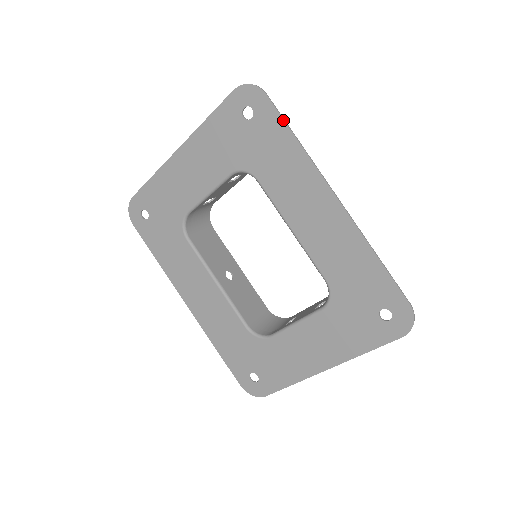
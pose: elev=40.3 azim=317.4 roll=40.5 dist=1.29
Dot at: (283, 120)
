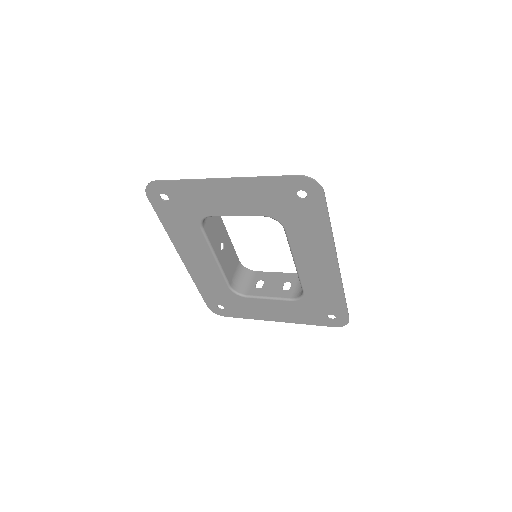
Dot at: (328, 213)
